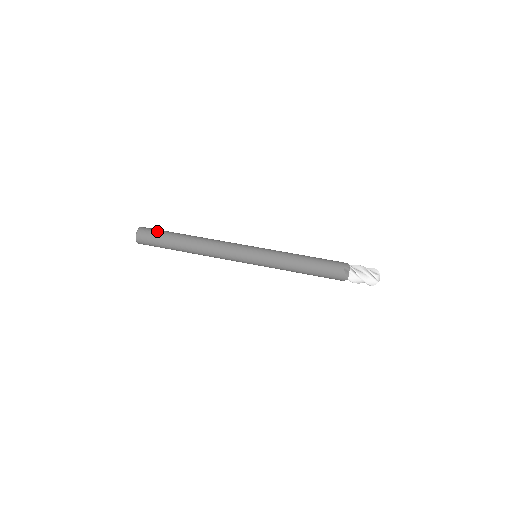
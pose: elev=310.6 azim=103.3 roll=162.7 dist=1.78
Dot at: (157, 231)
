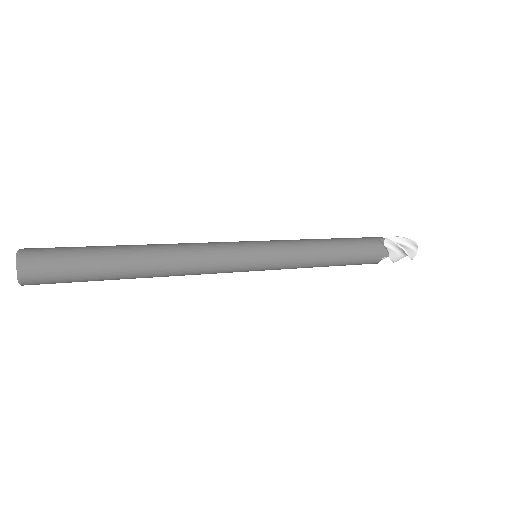
Dot at: (64, 247)
